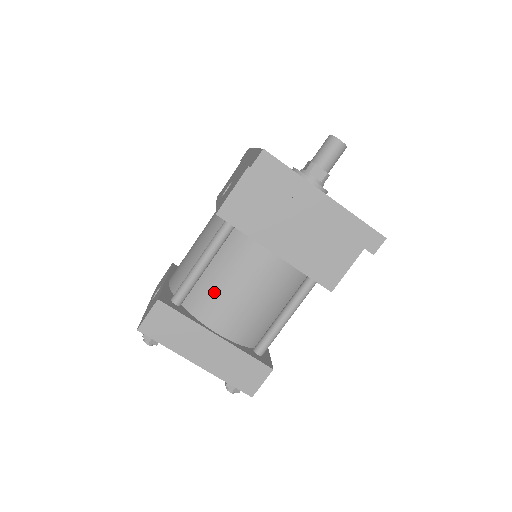
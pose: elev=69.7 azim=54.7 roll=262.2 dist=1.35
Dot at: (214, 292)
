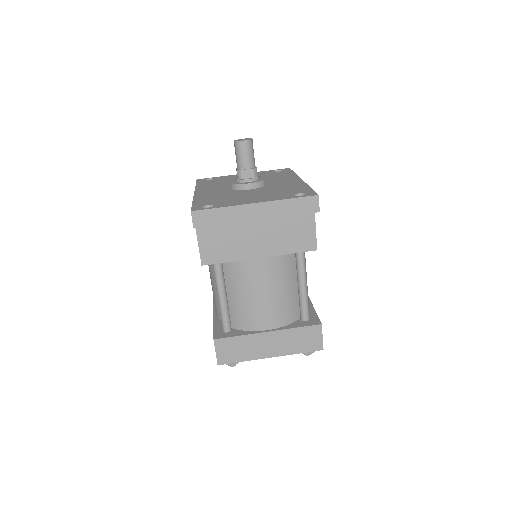
Dot at: (244, 308)
